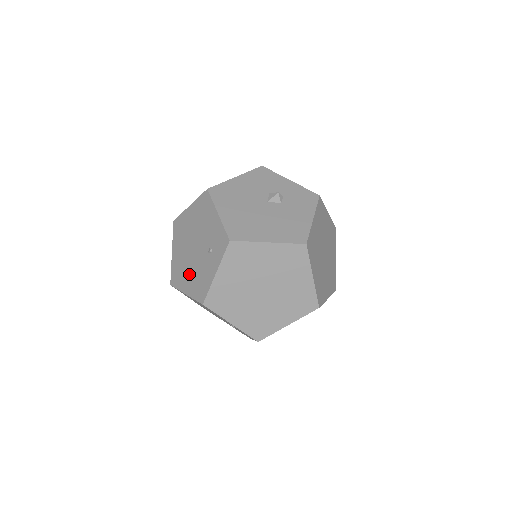
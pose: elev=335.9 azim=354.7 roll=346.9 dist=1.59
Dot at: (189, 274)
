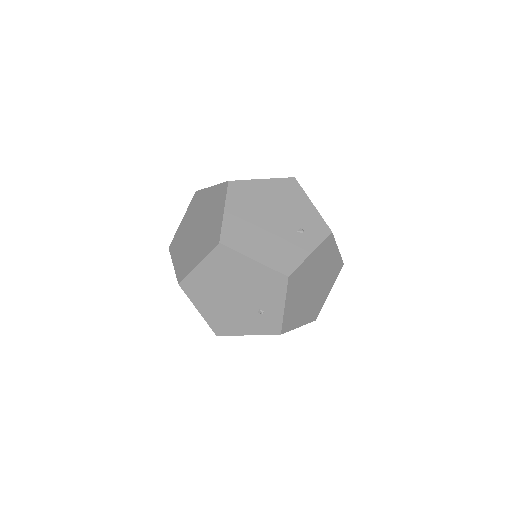
Dot at: (262, 242)
